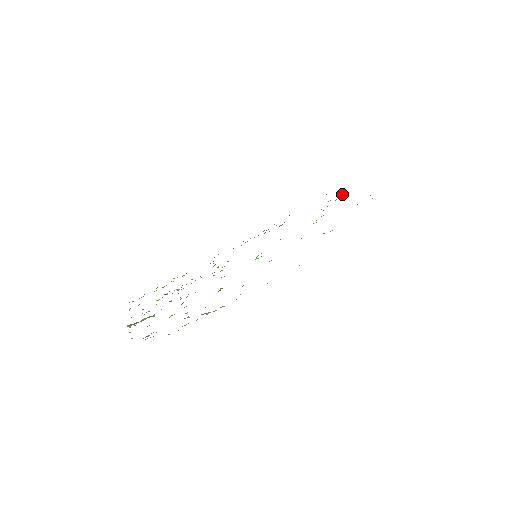
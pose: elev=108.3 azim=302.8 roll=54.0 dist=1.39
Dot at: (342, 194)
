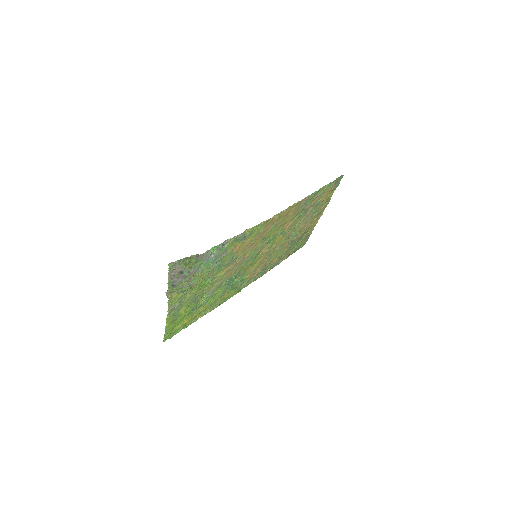
Dot at: (308, 233)
